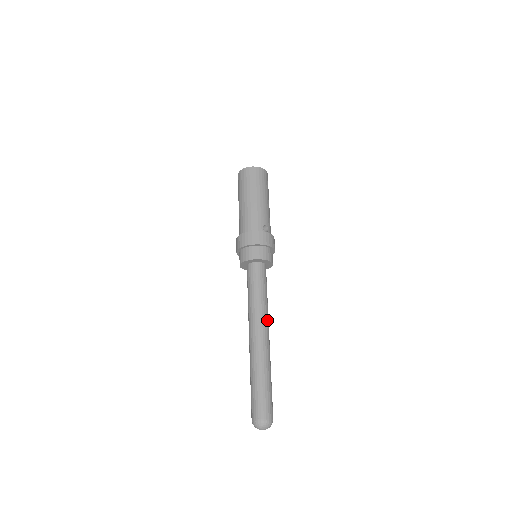
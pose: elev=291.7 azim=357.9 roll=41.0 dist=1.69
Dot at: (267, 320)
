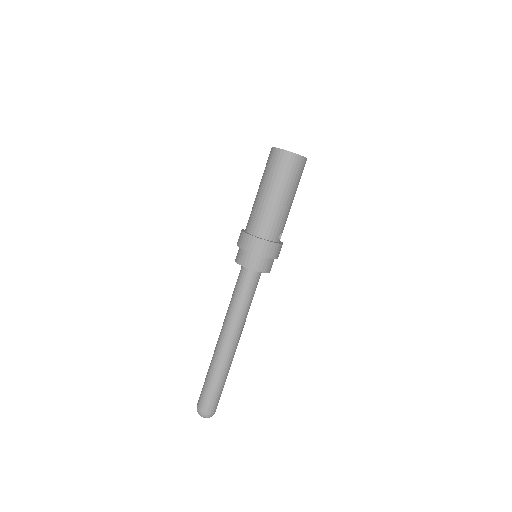
Dot at: (243, 327)
